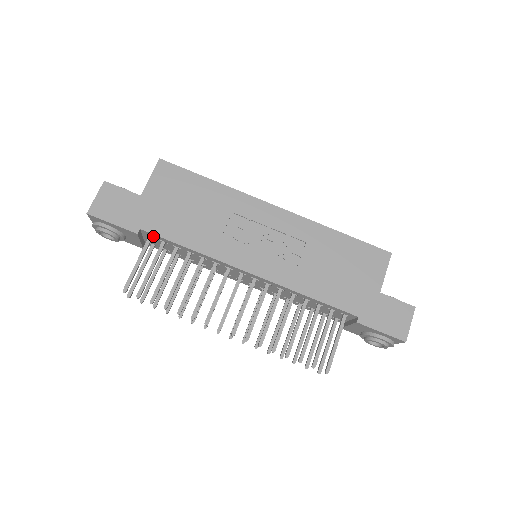
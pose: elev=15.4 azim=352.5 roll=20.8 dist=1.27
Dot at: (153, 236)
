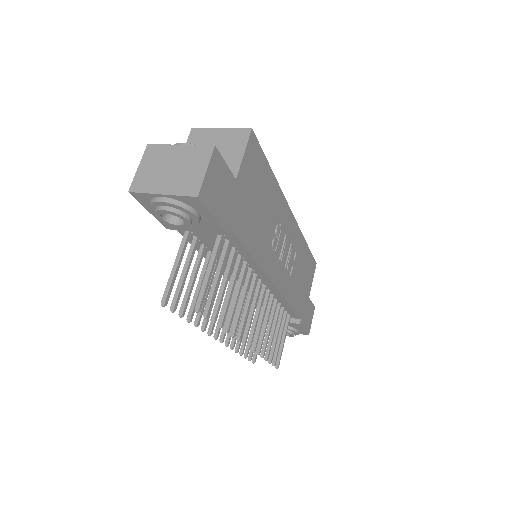
Dot at: occluded
